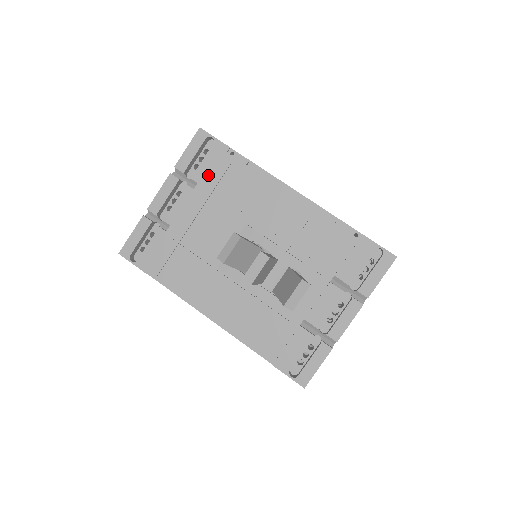
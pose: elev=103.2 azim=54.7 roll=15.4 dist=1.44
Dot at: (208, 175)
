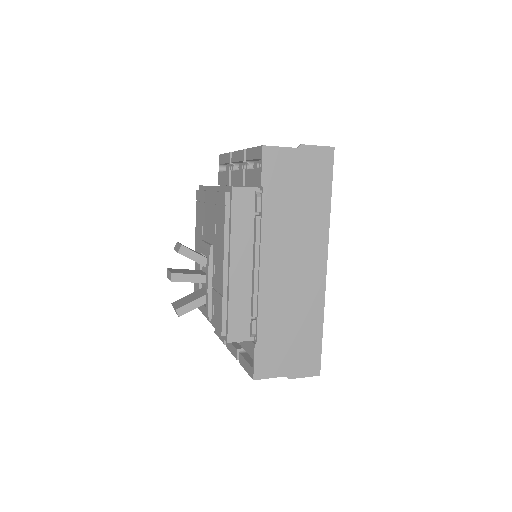
Dot at: (219, 192)
